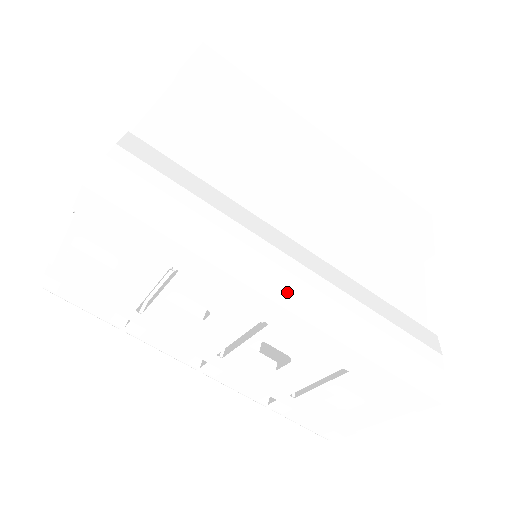
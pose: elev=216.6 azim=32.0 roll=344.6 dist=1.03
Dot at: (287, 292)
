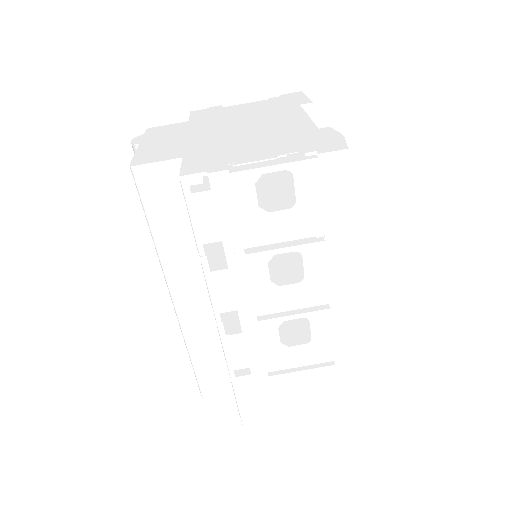
Dot at: occluded
